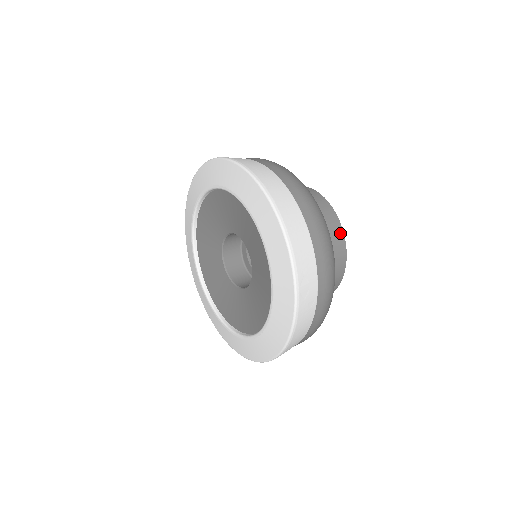
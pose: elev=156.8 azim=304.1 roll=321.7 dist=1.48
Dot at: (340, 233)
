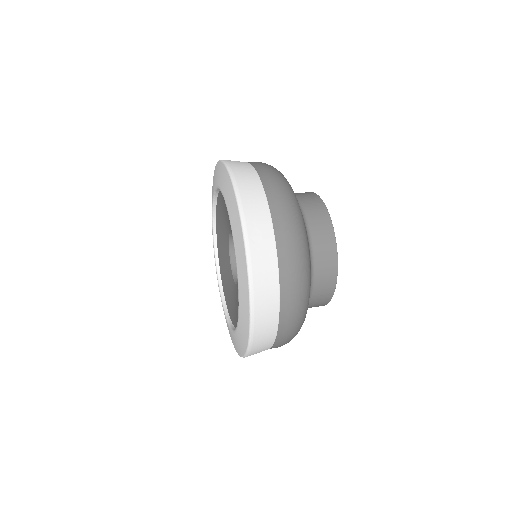
Dot at: (328, 299)
